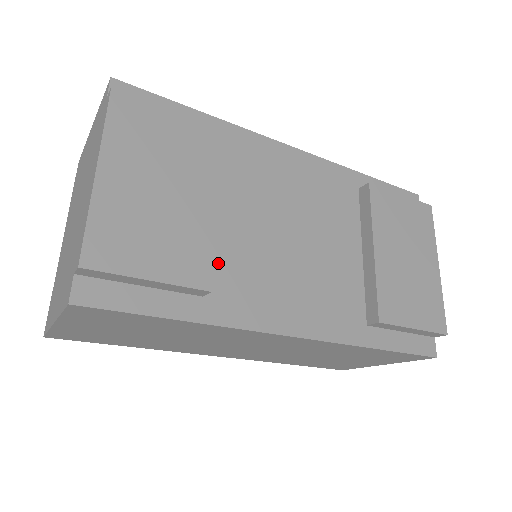
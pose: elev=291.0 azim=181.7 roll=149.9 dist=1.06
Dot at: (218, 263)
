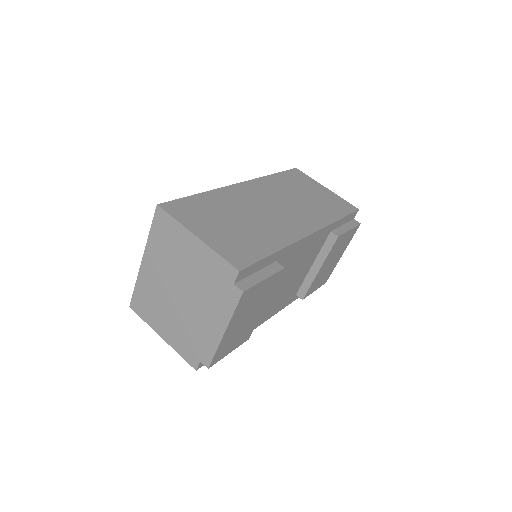
Dot at: occluded
